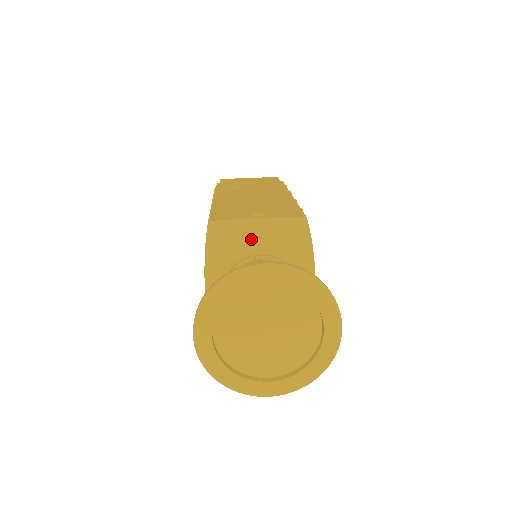
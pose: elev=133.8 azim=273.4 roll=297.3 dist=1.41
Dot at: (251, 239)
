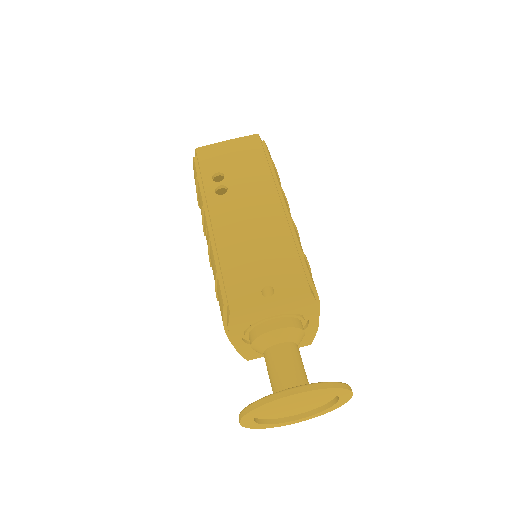
Dot at: (264, 313)
